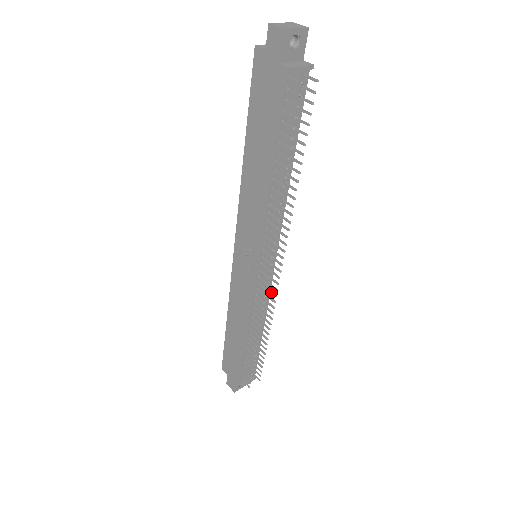
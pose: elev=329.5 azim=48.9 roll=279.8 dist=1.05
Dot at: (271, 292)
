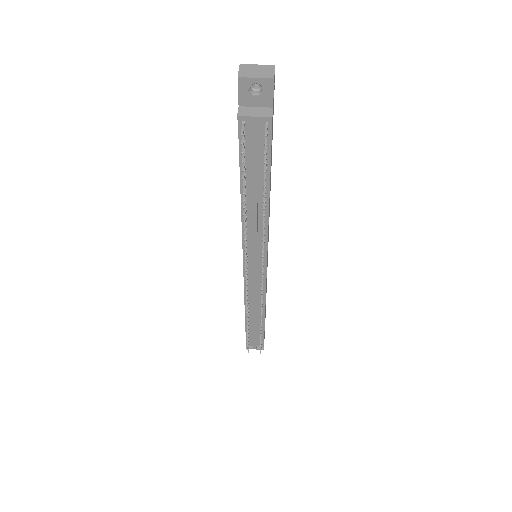
Dot at: occluded
